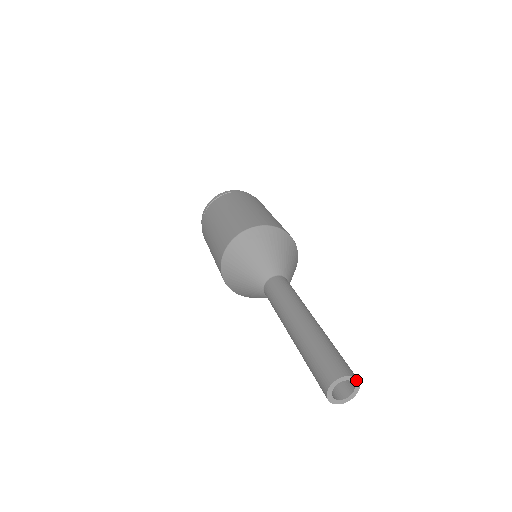
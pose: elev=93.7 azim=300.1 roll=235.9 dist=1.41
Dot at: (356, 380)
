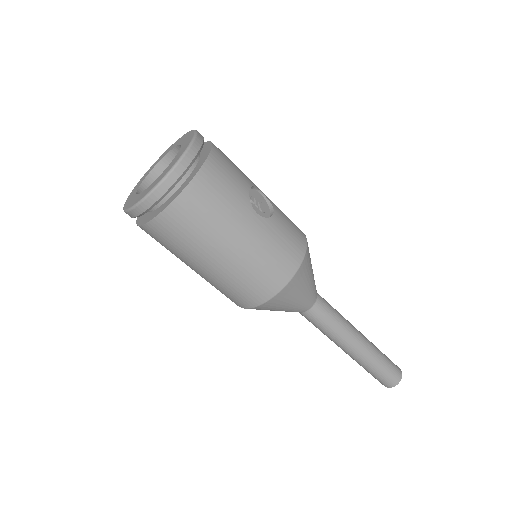
Dot at: (401, 376)
